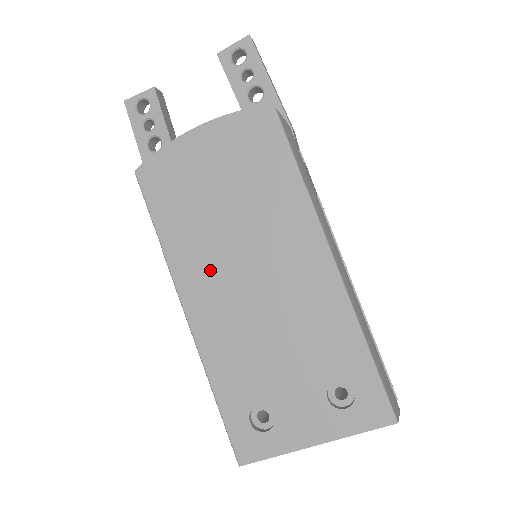
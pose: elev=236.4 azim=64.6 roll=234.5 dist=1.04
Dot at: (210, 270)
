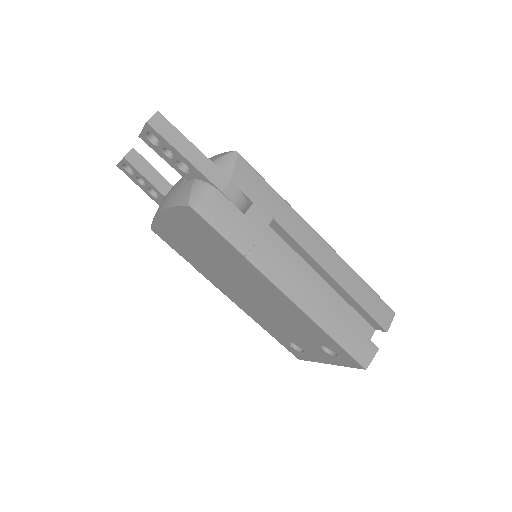
Dot at: (226, 284)
